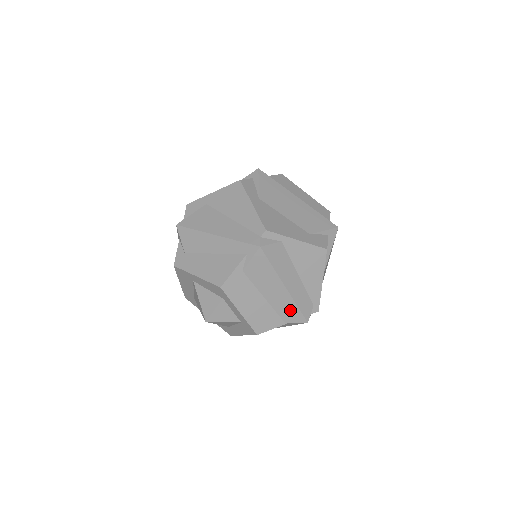
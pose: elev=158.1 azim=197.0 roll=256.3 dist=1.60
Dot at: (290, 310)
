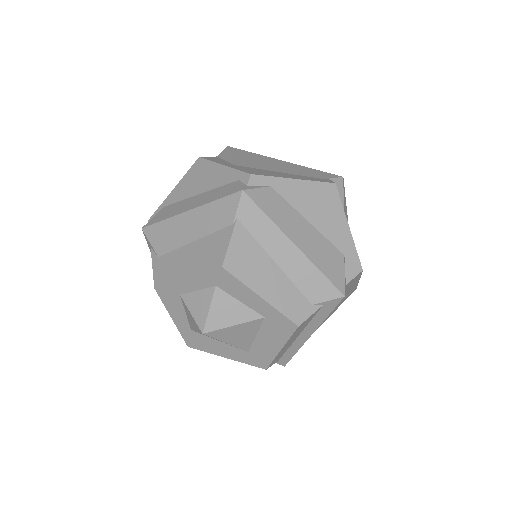
Dot at: (218, 212)
